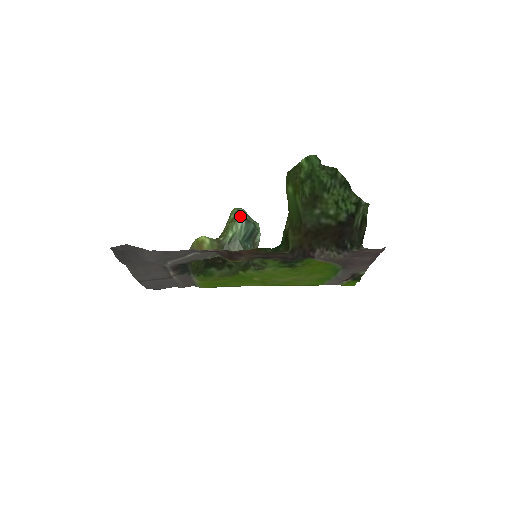
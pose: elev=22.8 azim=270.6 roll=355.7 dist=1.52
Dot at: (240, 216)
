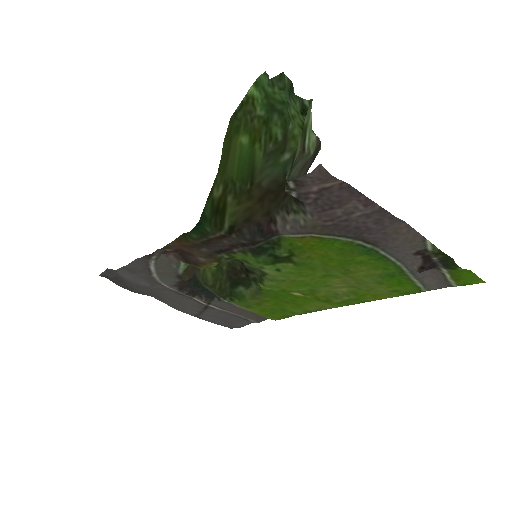
Dot at: occluded
